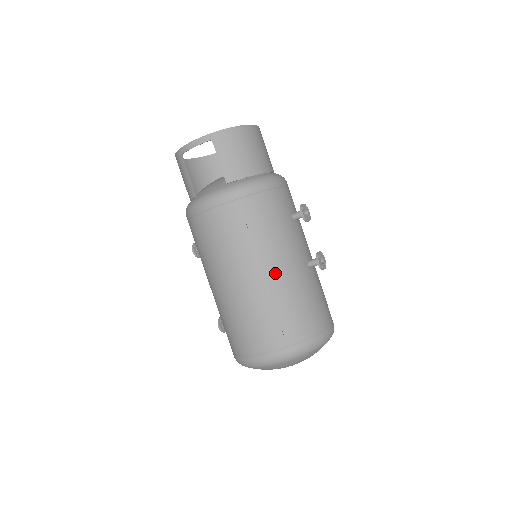
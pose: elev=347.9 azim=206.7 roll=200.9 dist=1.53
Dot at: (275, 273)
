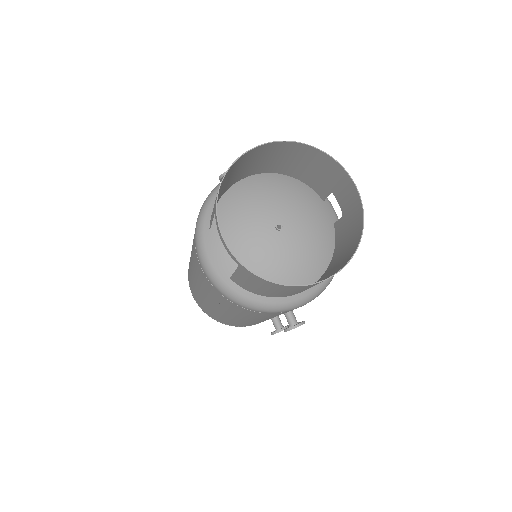
Dot at: (226, 315)
